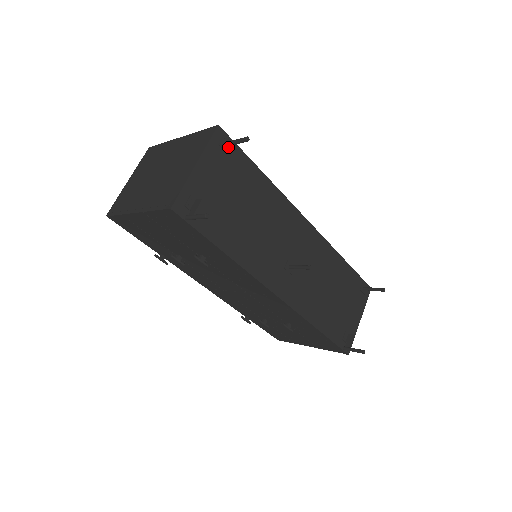
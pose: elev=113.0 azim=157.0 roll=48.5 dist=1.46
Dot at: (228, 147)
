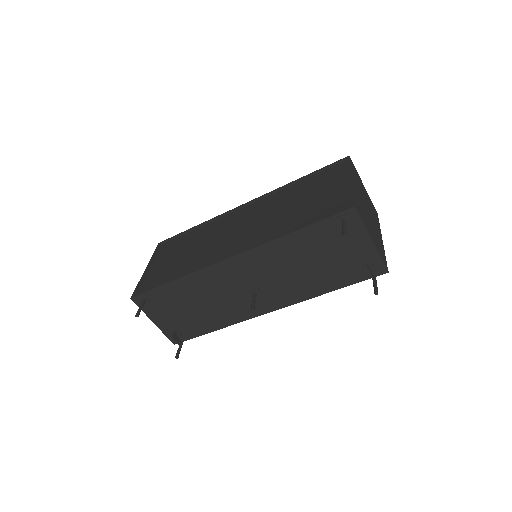
Dot at: (146, 299)
